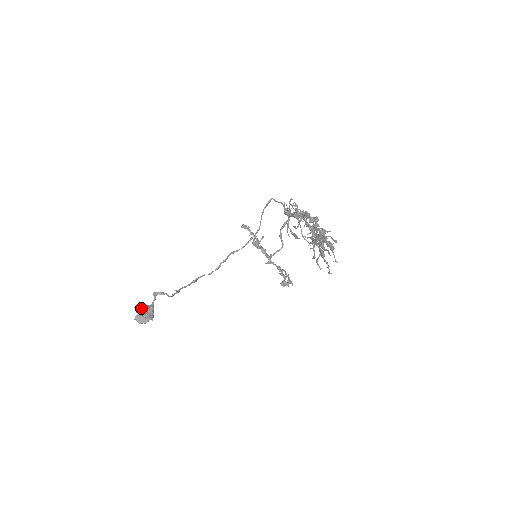
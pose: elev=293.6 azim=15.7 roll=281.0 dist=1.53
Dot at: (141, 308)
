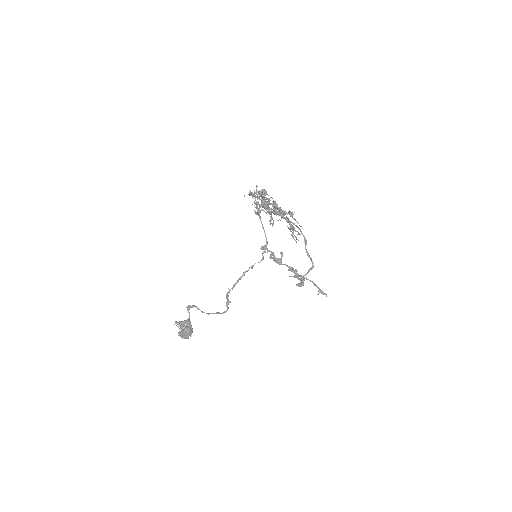
Dot at: (179, 322)
